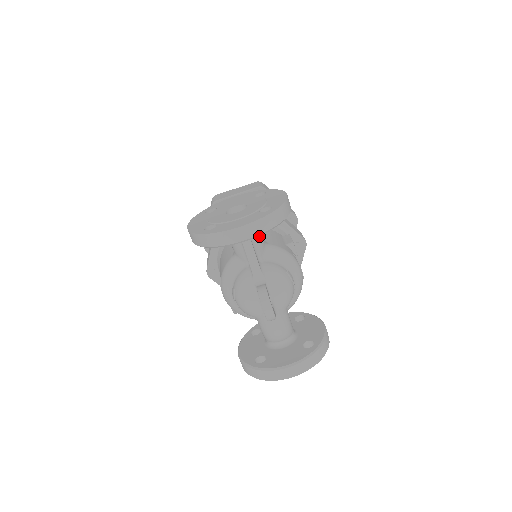
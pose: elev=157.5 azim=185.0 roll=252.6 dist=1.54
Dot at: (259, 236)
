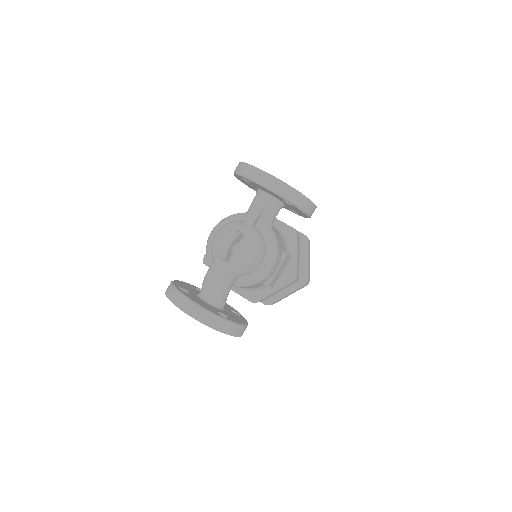
Dot at: (273, 211)
